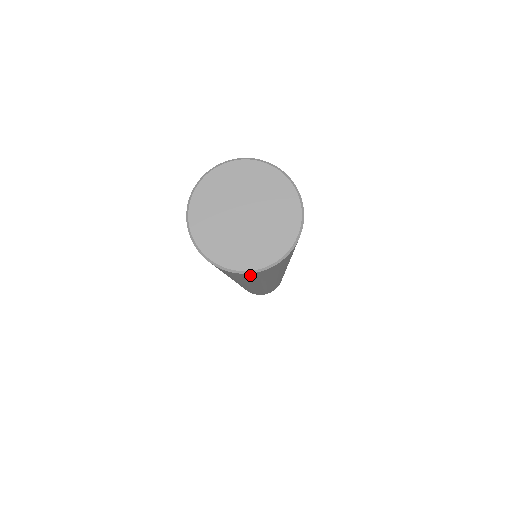
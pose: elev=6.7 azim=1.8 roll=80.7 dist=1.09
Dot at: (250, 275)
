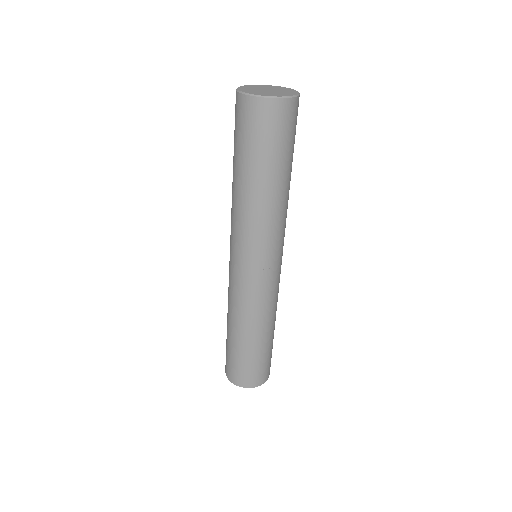
Dot at: (279, 113)
